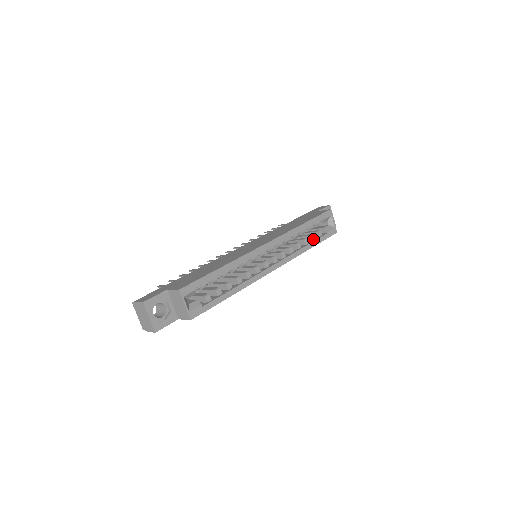
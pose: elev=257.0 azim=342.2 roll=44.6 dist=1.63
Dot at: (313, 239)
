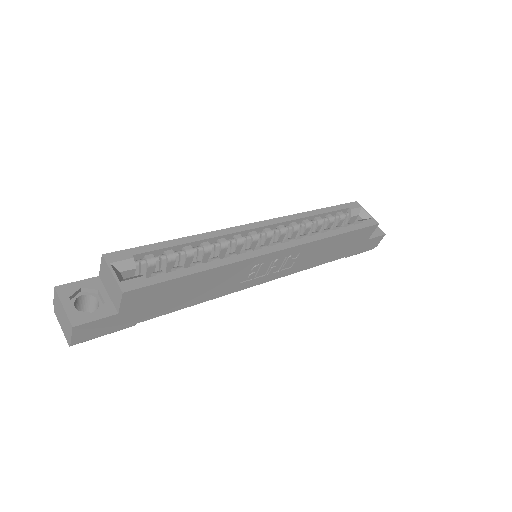
Dot at: occluded
